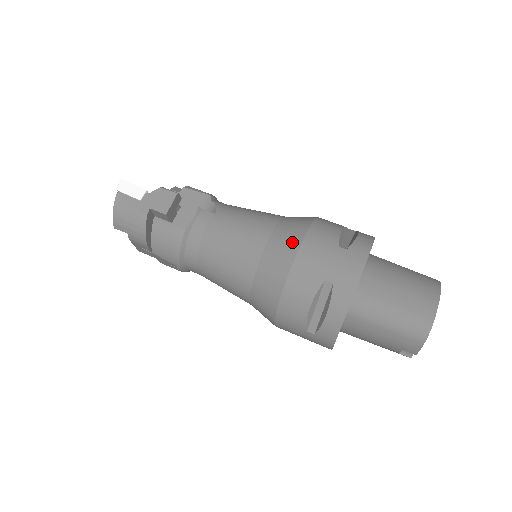
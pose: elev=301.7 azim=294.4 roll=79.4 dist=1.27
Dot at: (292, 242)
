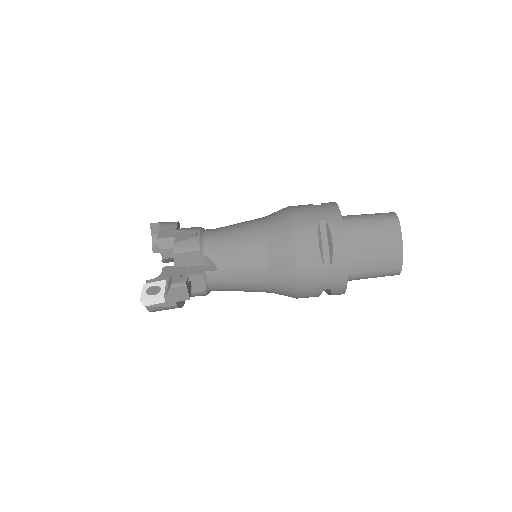
Dot at: (290, 278)
